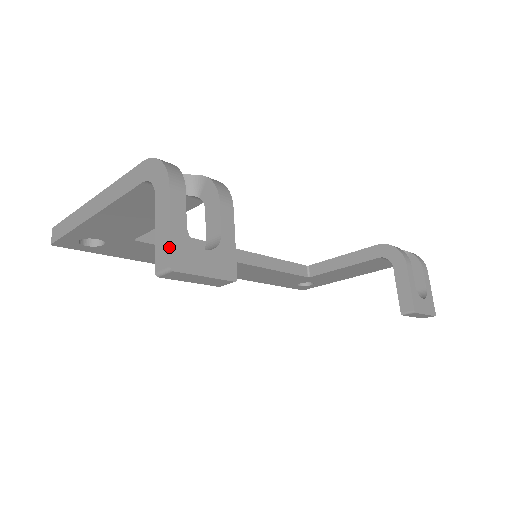
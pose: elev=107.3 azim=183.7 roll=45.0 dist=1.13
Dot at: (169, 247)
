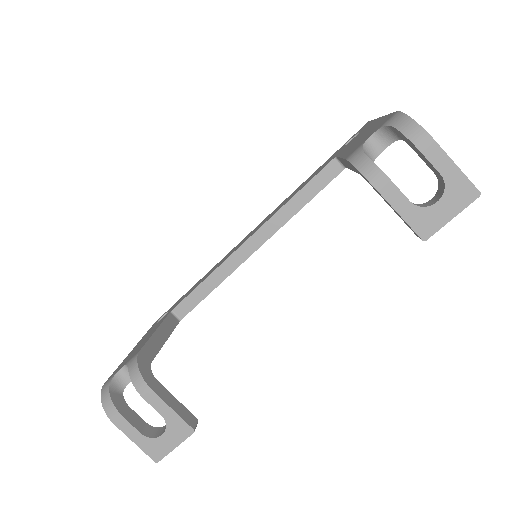
Dot at: (145, 453)
